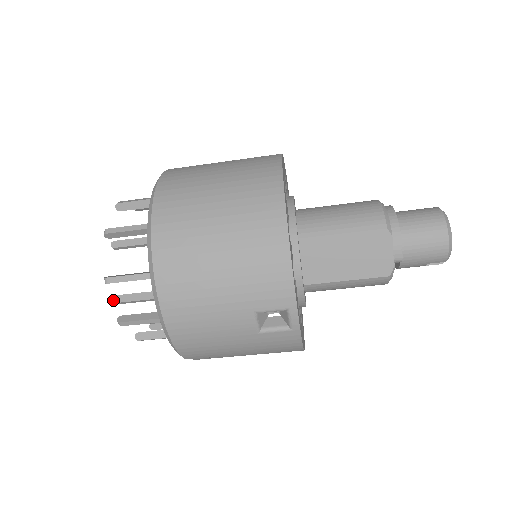
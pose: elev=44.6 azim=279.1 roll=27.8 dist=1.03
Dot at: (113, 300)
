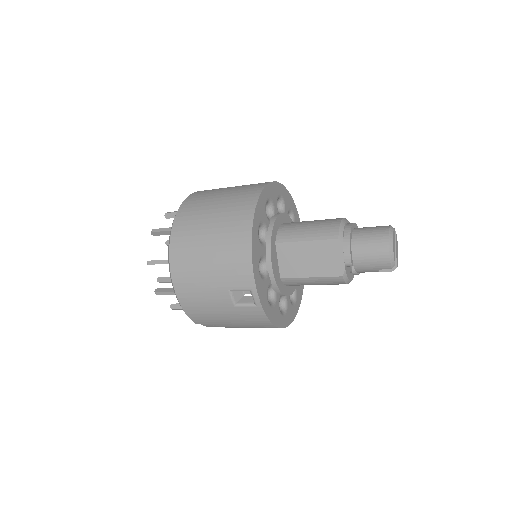
Dot at: (160, 280)
